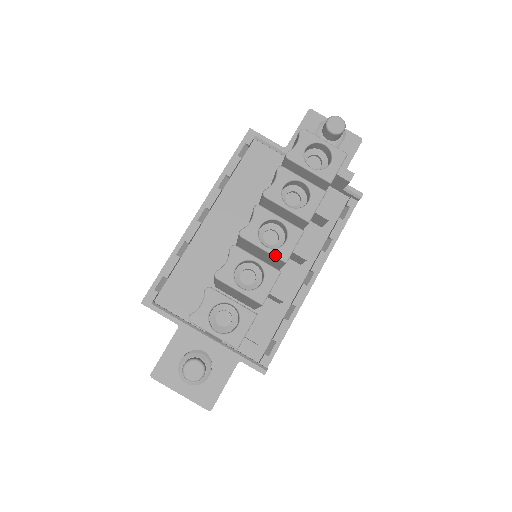
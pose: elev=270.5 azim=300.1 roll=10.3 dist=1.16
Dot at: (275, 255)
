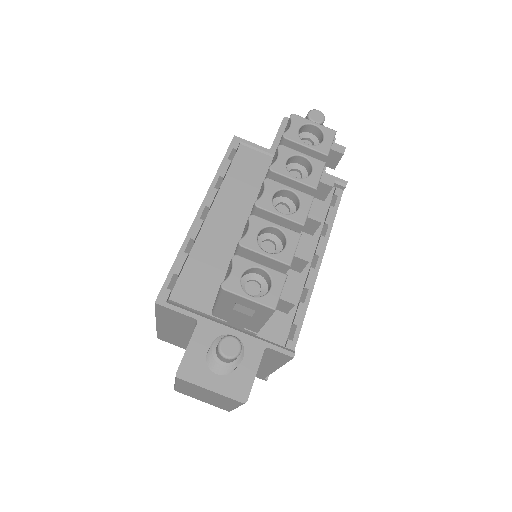
Dot at: (292, 220)
